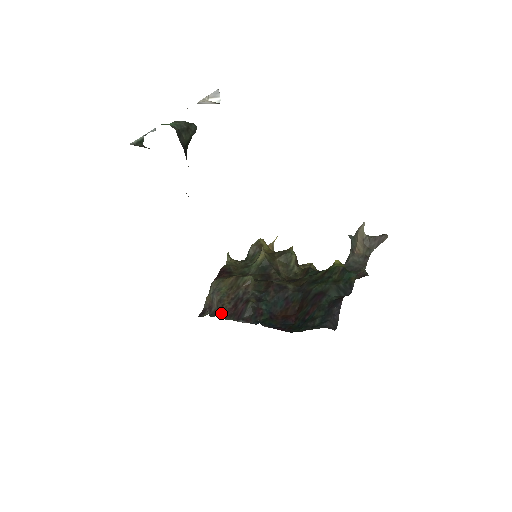
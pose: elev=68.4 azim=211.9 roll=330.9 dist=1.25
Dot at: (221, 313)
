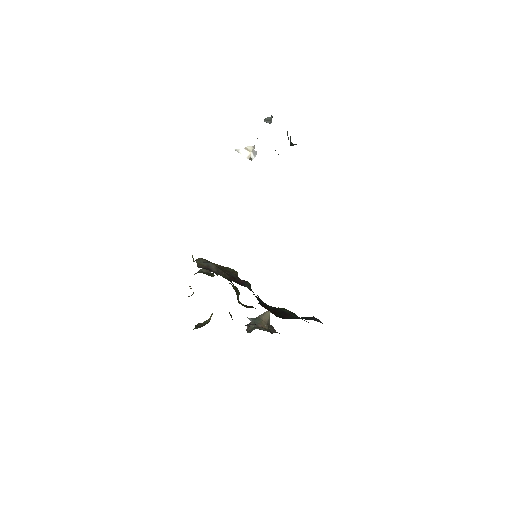
Dot at: (224, 275)
